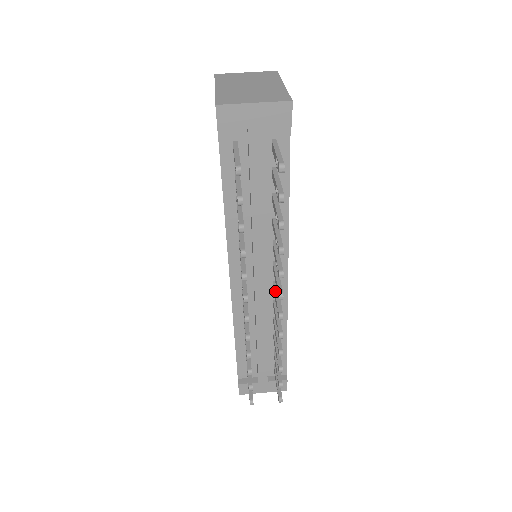
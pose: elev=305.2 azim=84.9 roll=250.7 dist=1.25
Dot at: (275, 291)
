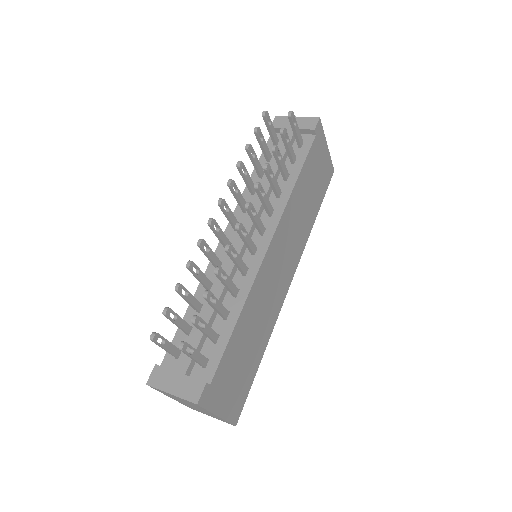
Dot at: (250, 240)
